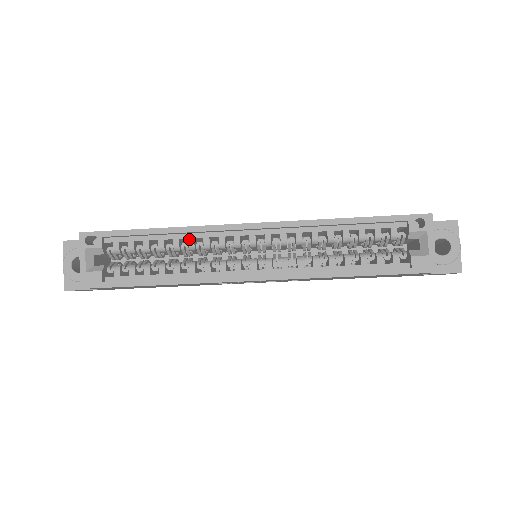
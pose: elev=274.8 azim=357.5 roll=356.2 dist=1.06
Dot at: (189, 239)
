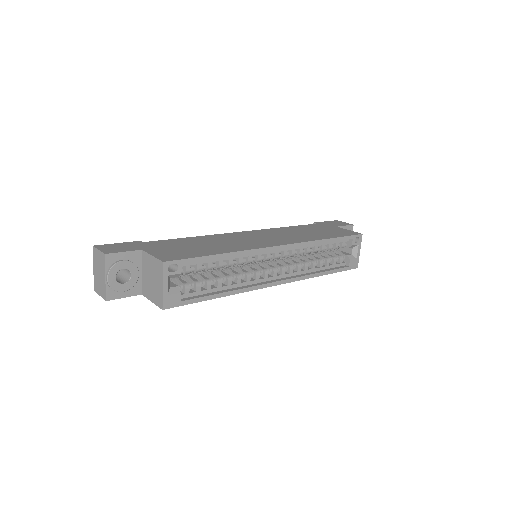
Dot at: (239, 258)
